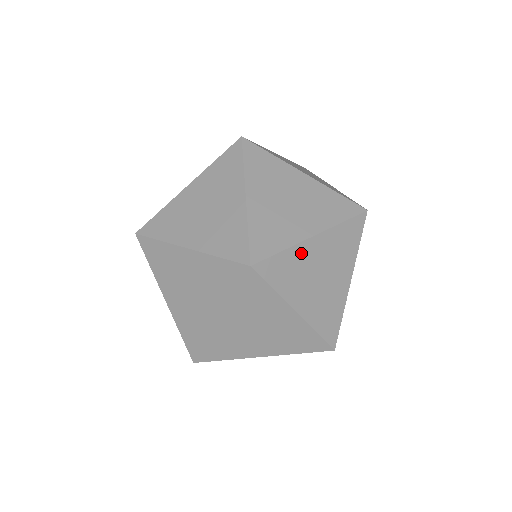
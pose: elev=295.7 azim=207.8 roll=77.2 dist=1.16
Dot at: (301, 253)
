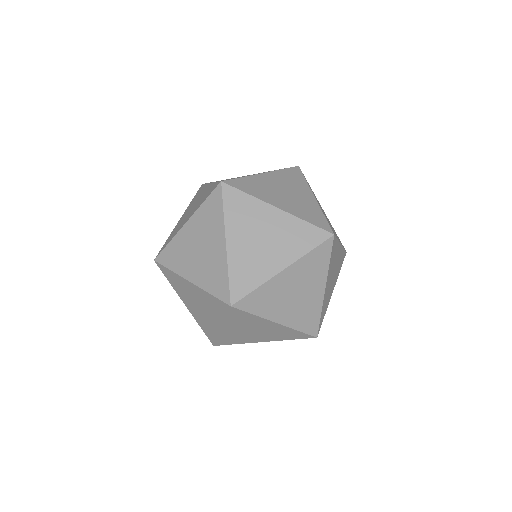
Dot at: occluded
